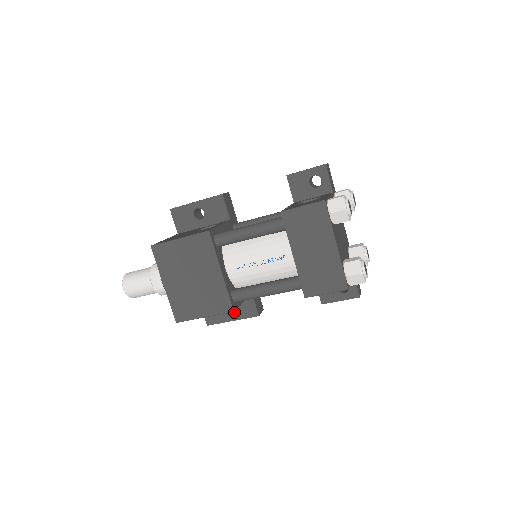
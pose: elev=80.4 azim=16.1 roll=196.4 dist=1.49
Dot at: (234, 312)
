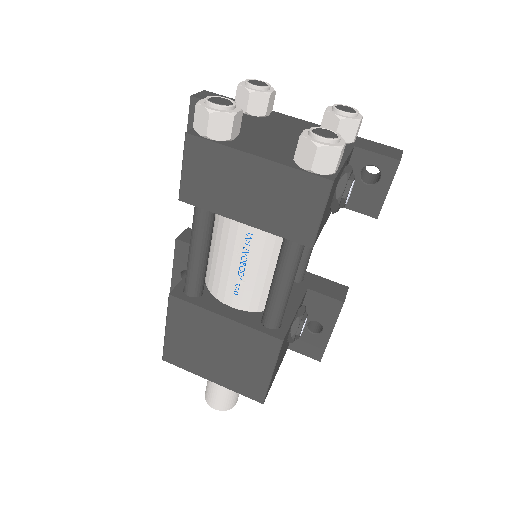
Dot at: (321, 324)
